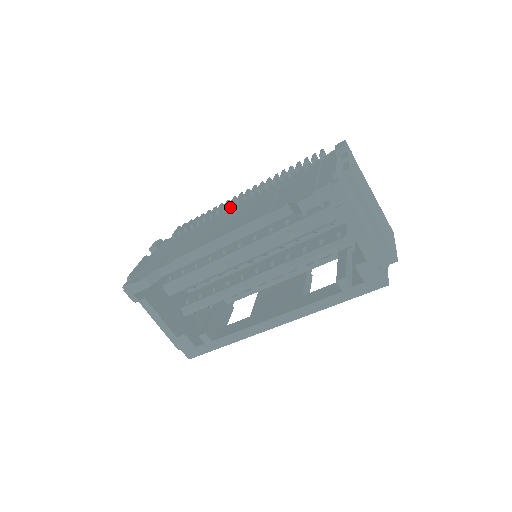
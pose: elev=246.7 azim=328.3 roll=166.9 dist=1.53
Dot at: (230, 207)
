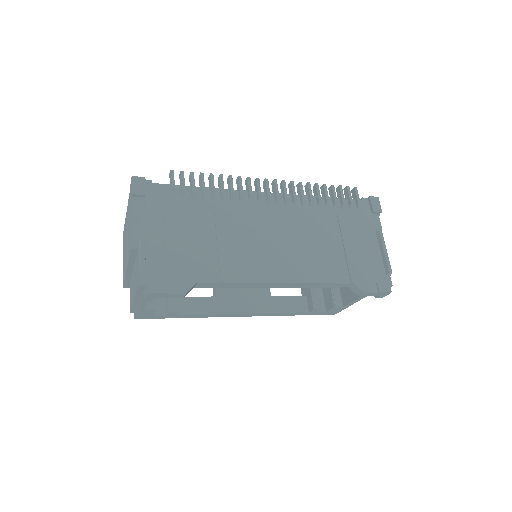
Dot at: (259, 201)
